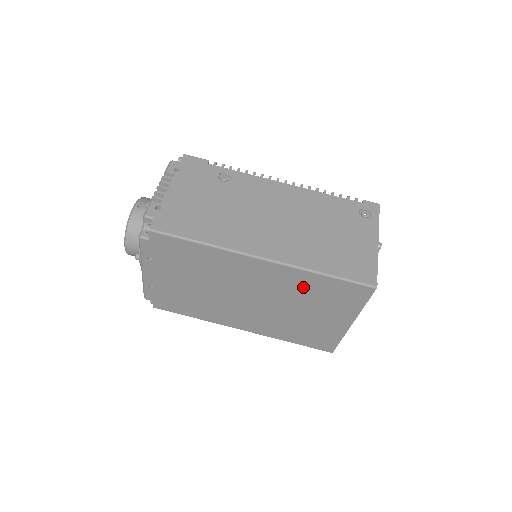
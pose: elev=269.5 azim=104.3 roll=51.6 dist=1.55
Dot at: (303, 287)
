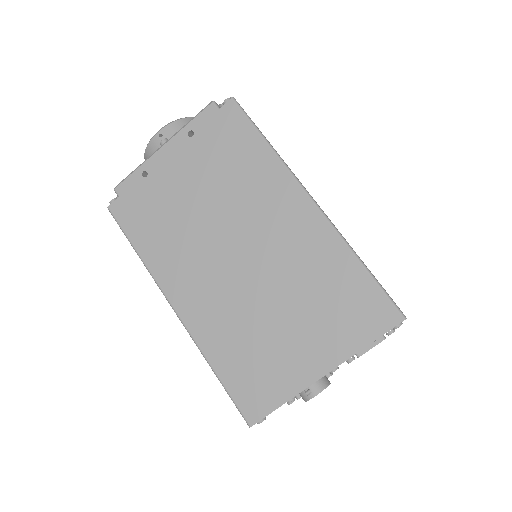
Dot at: (321, 270)
